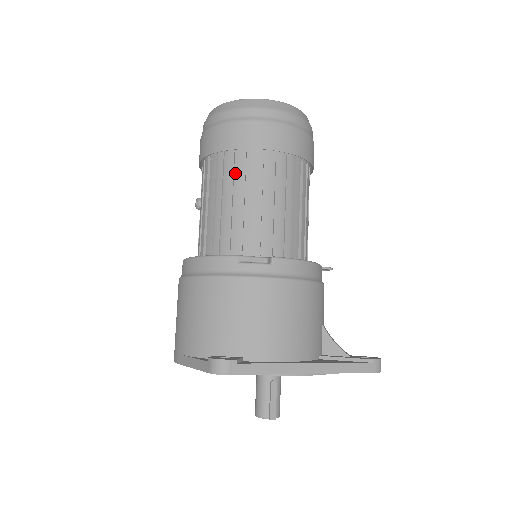
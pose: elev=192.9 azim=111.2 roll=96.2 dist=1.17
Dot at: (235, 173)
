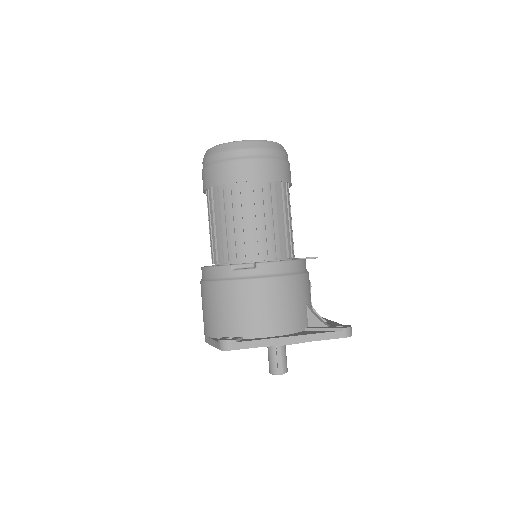
Dot at: (225, 201)
